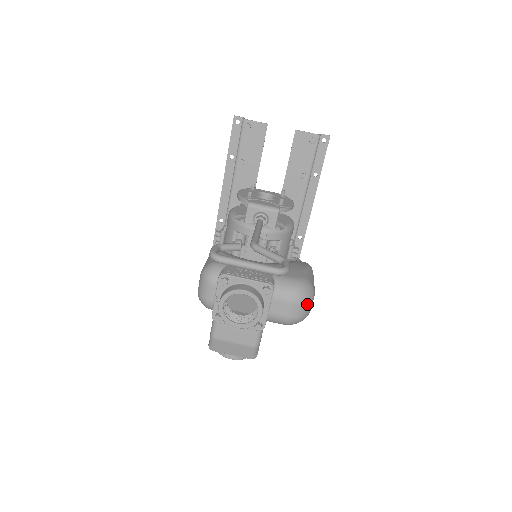
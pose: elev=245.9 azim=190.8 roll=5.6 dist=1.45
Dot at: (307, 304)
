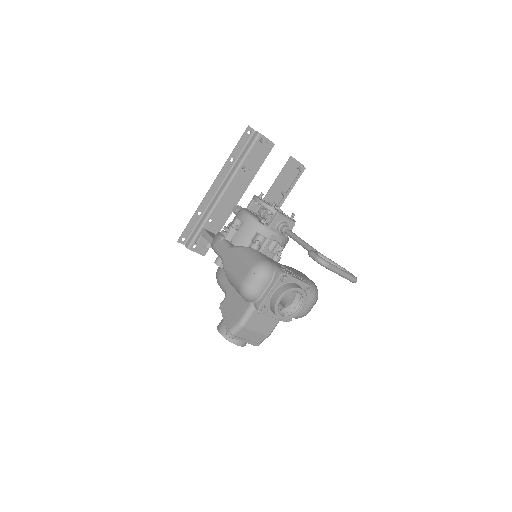
Dot at: (315, 303)
